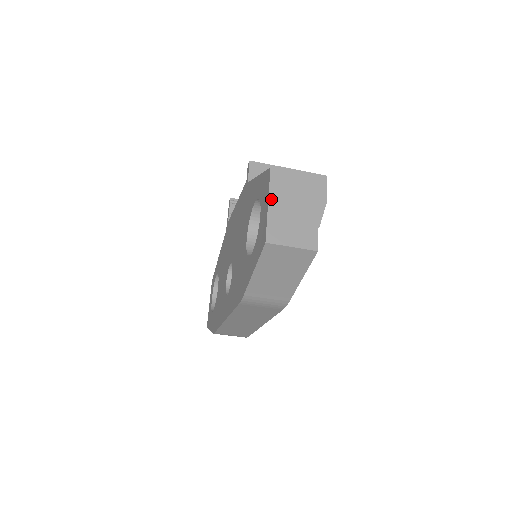
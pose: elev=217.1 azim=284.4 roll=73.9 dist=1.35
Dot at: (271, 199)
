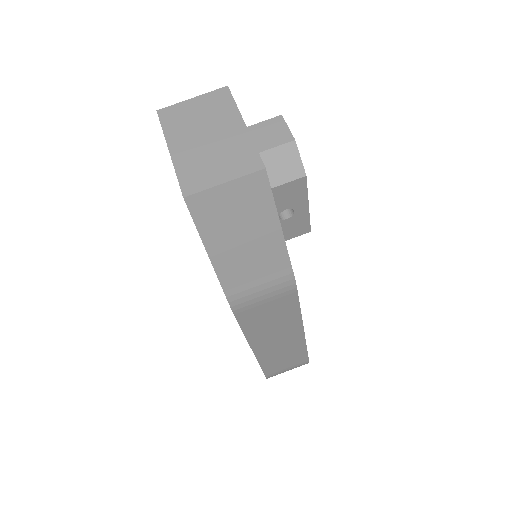
Dot at: (171, 143)
